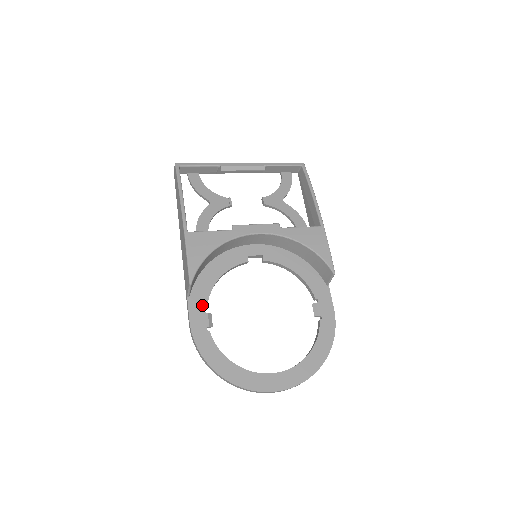
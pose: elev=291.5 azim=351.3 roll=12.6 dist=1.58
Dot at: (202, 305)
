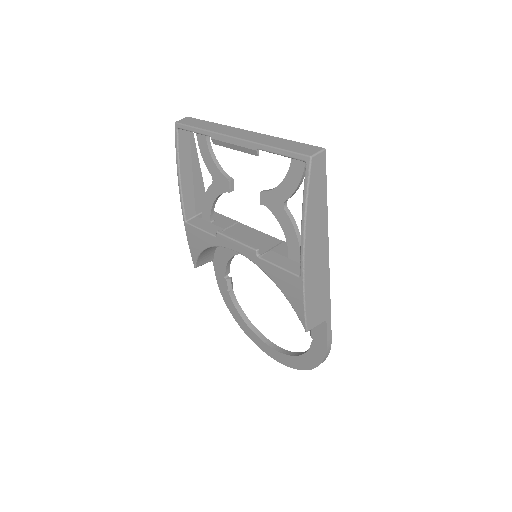
Dot at: (222, 272)
